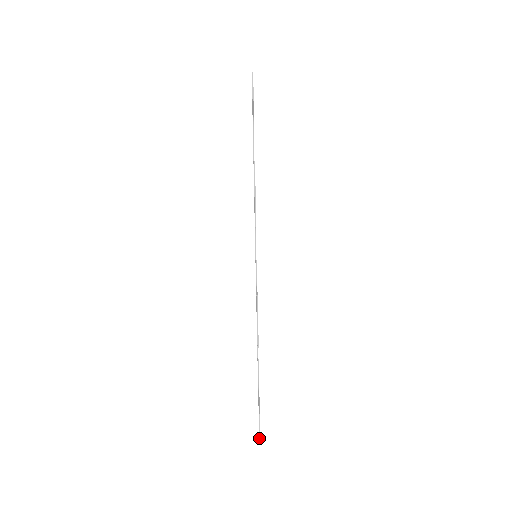
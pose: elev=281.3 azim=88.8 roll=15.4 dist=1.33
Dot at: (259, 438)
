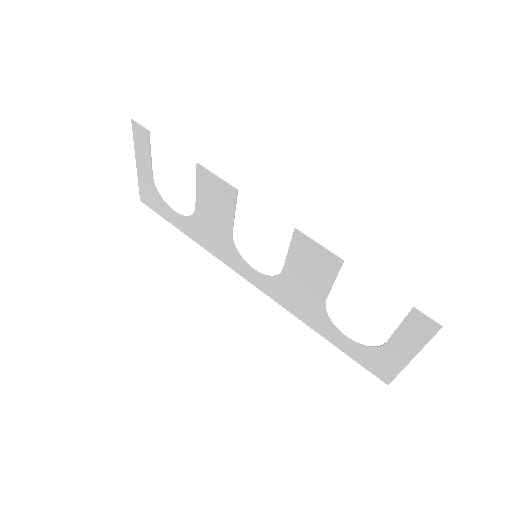
Dot at: (441, 327)
